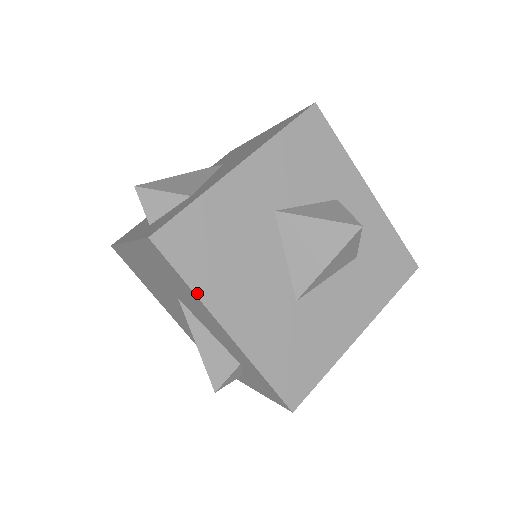
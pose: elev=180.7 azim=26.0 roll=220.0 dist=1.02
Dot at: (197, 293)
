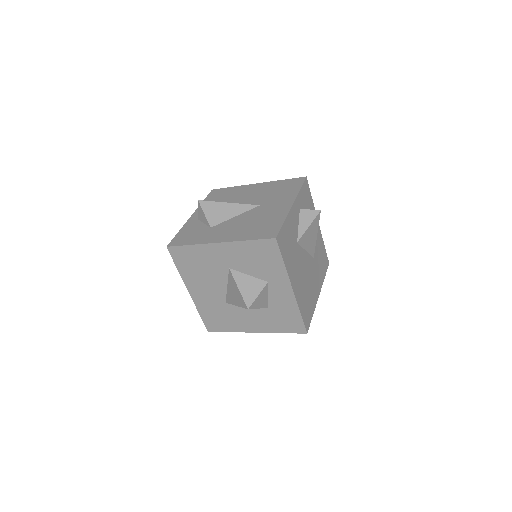
Dot at: (181, 274)
